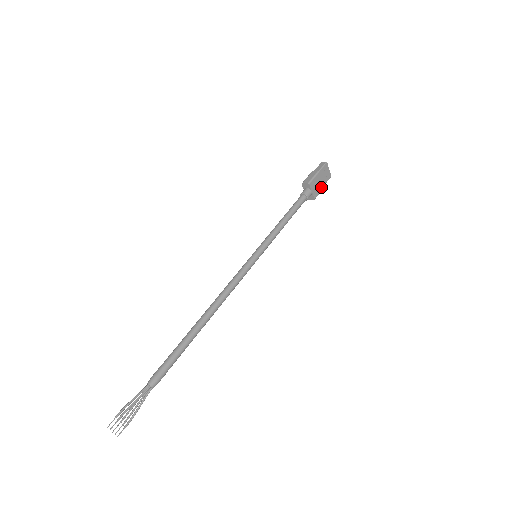
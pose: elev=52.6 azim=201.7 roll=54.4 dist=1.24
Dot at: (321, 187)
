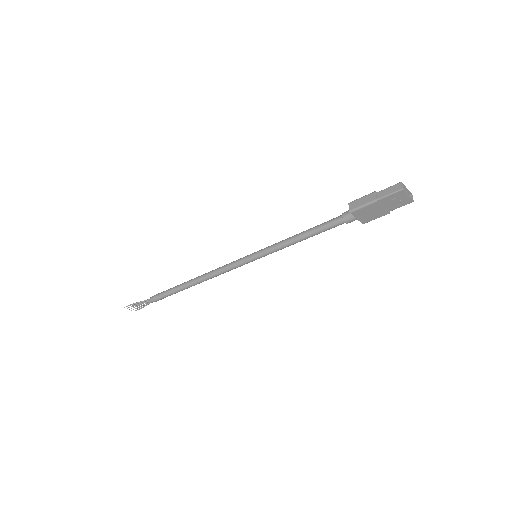
Dot at: (381, 213)
